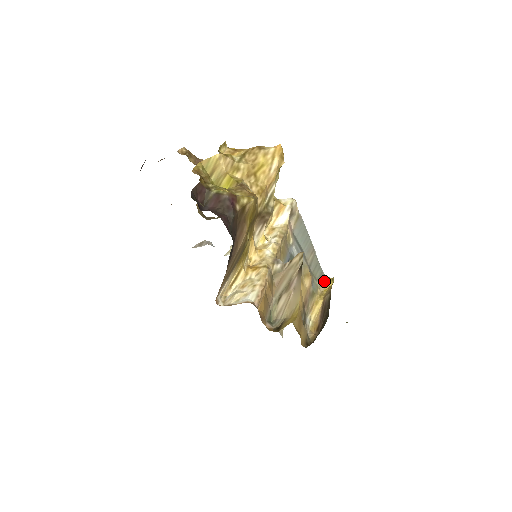
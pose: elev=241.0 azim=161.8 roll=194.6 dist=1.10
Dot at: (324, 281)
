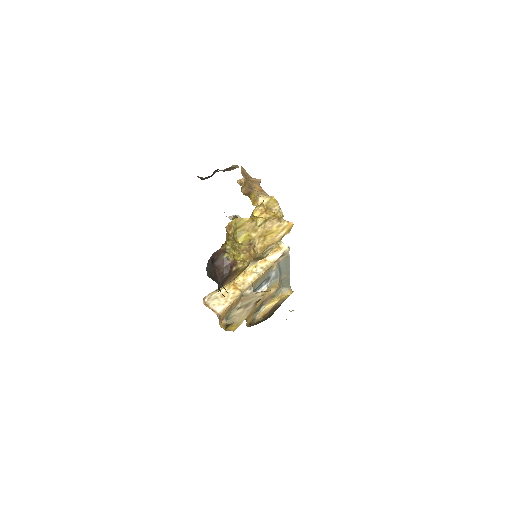
Dot at: (287, 290)
